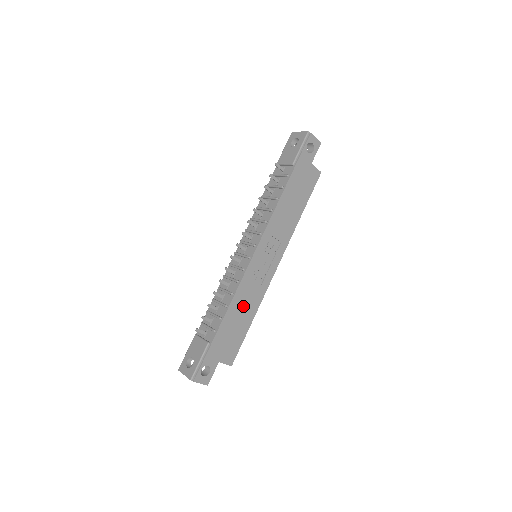
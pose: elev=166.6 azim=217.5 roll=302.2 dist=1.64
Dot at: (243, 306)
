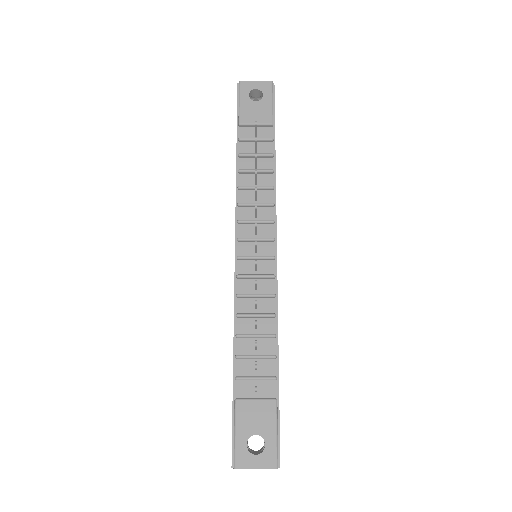
Dot at: occluded
